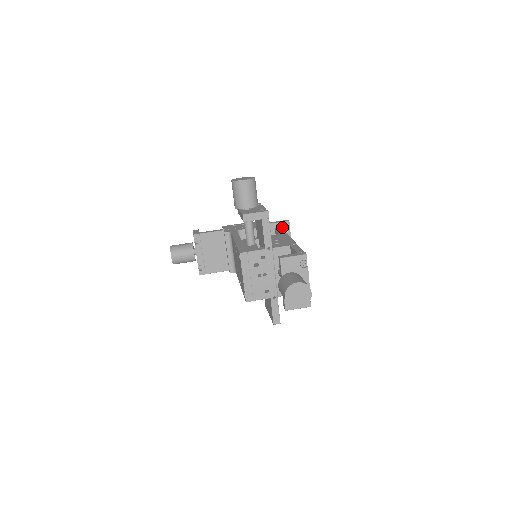
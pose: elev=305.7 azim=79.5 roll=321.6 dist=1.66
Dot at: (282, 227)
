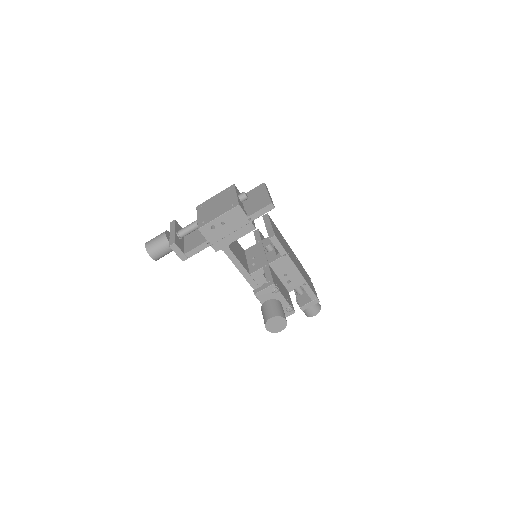
Dot at: occluded
